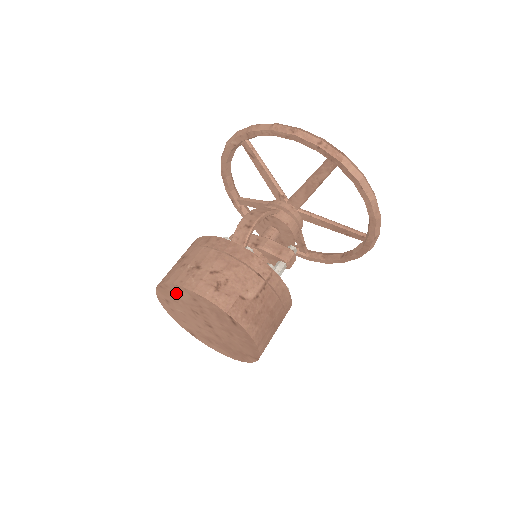
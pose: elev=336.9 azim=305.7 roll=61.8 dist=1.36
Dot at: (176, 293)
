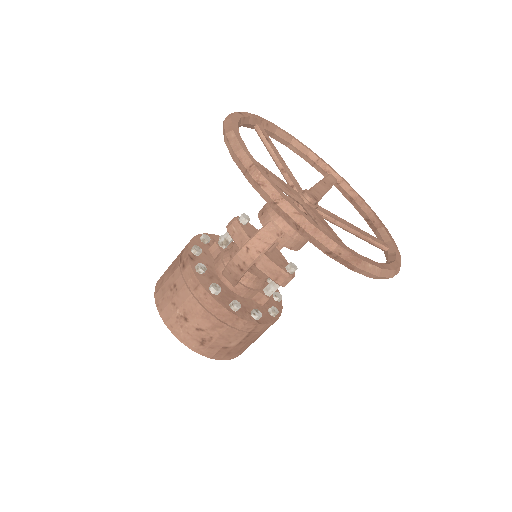
Dot at: occluded
